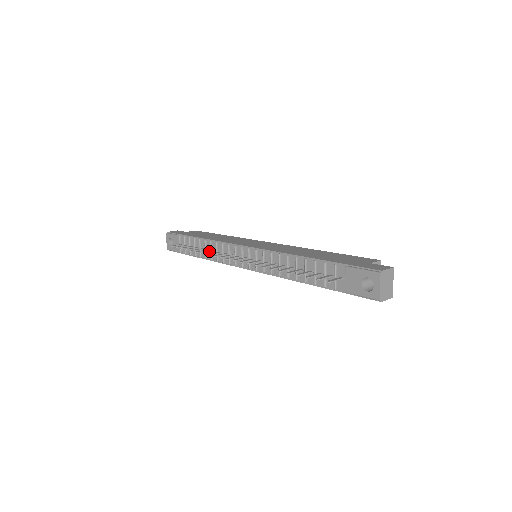
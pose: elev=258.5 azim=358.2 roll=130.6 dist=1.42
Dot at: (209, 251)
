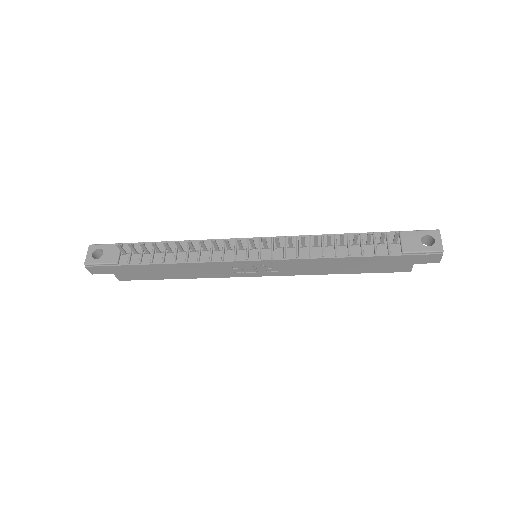
Dot at: (191, 246)
